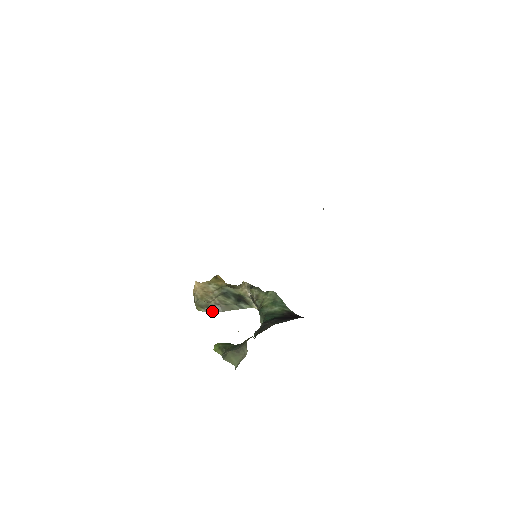
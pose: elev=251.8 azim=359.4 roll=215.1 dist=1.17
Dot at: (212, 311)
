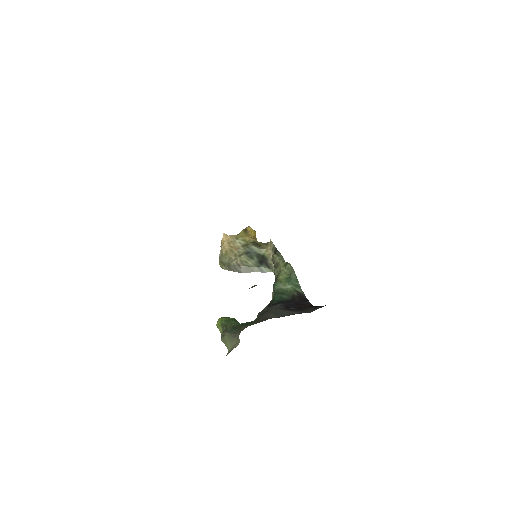
Dot at: (233, 271)
